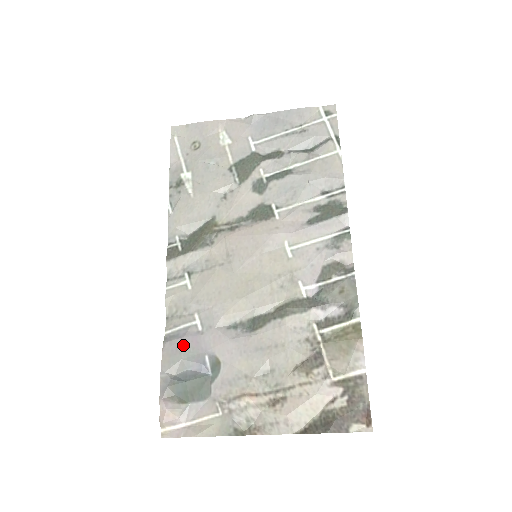
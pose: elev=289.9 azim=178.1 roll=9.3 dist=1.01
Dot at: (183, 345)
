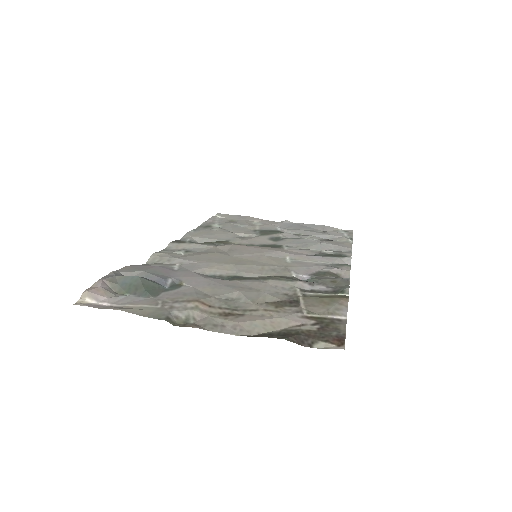
Dot at: (152, 267)
